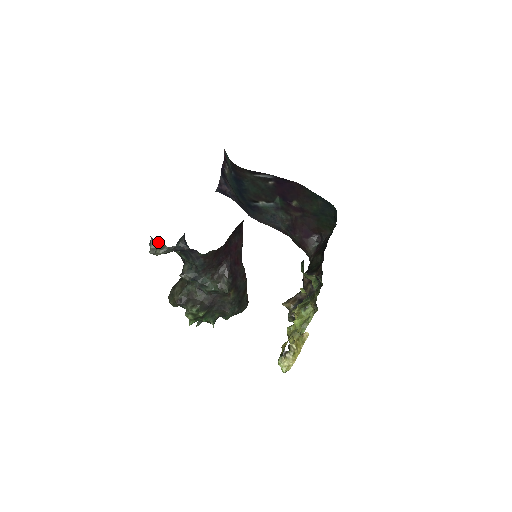
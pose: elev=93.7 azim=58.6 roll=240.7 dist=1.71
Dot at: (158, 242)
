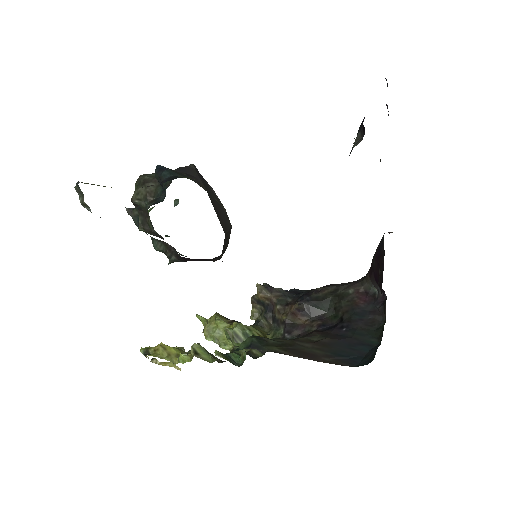
Dot at: occluded
